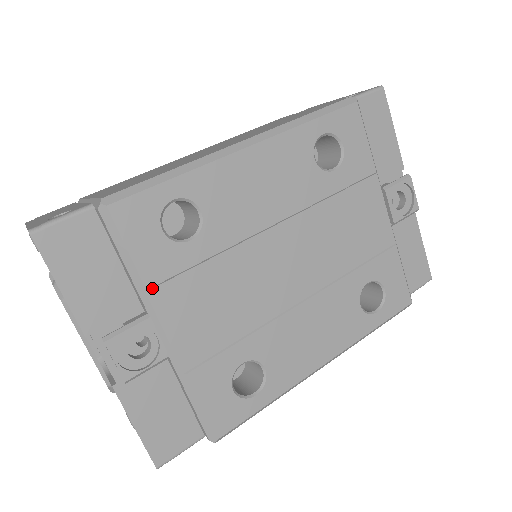
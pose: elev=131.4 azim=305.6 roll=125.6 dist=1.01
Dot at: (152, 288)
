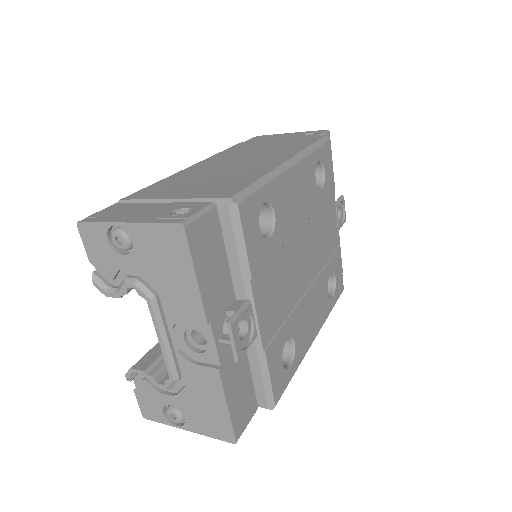
Dot at: (253, 277)
